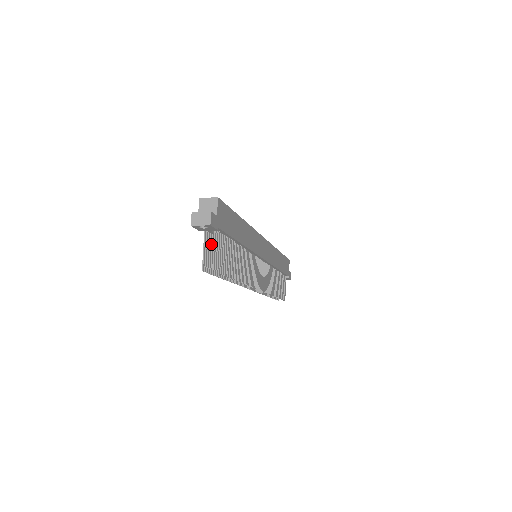
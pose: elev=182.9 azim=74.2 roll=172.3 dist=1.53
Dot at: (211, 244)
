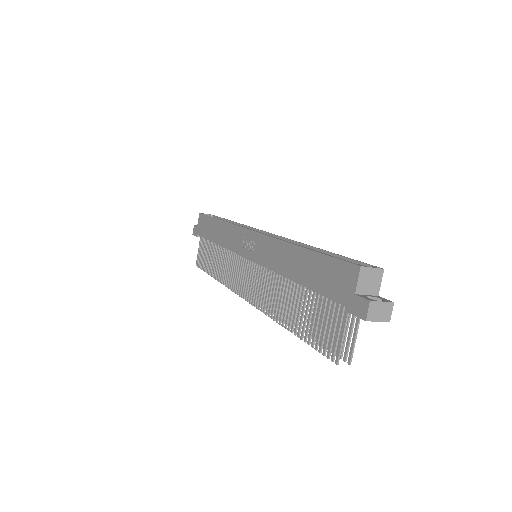
Dot at: (332, 315)
